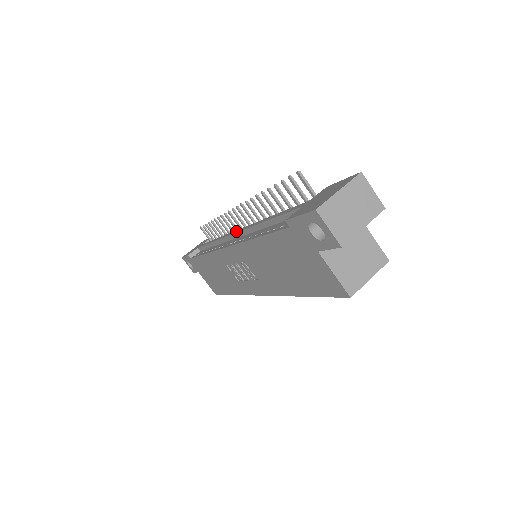
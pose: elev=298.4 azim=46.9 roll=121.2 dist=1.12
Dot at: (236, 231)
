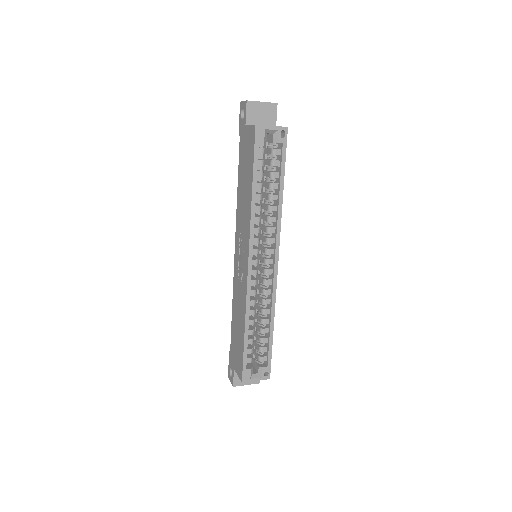
Dot at: occluded
